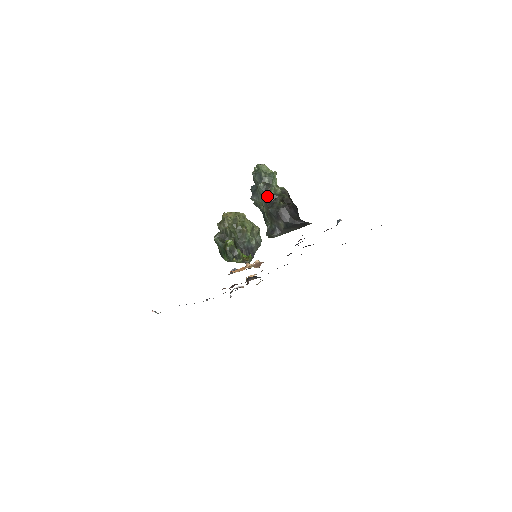
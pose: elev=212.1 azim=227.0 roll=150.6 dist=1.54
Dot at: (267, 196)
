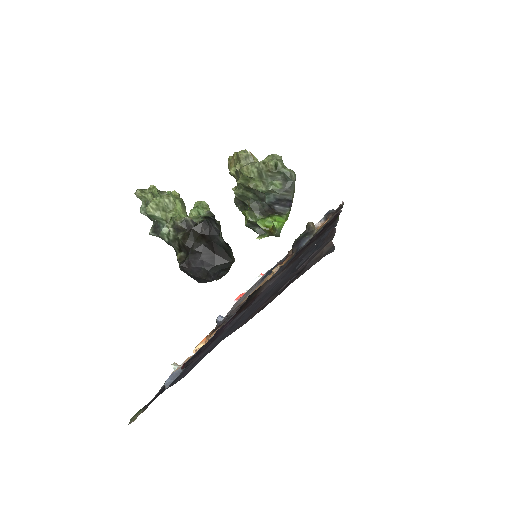
Dot at: (168, 244)
